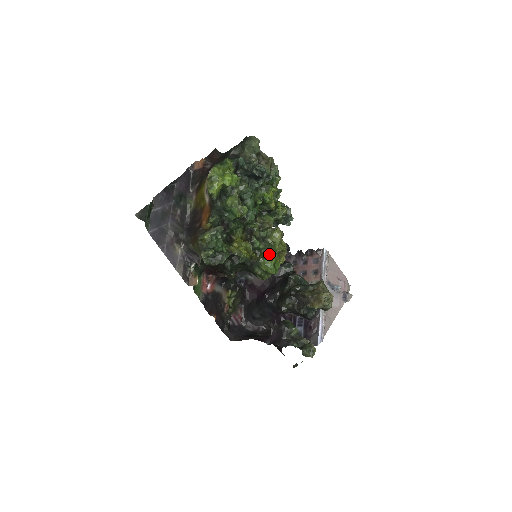
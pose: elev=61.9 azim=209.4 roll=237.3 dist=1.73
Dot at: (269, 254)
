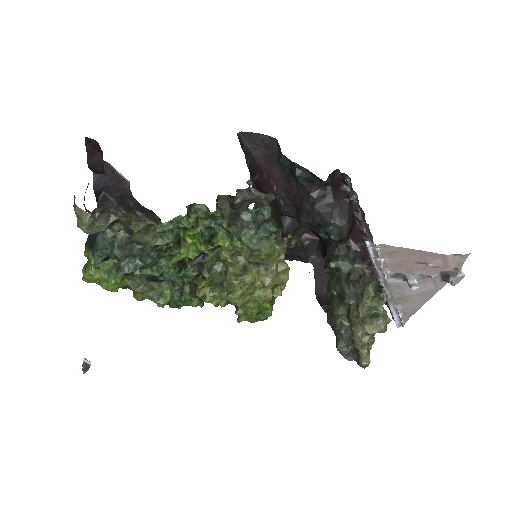
Dot at: occluded
